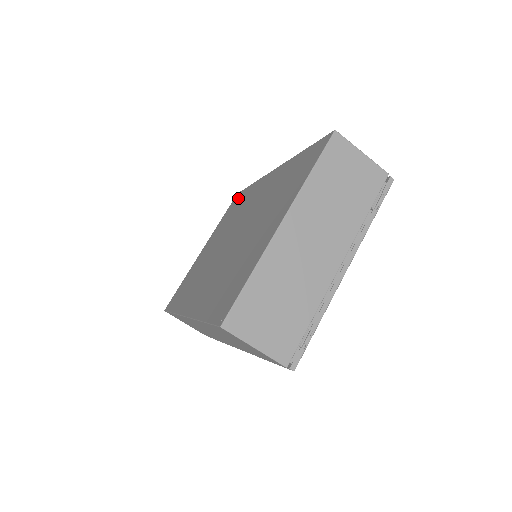
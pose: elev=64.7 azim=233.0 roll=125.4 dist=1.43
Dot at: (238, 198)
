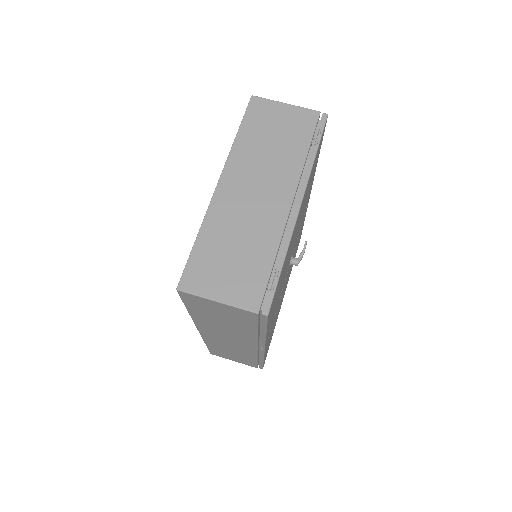
Dot at: occluded
